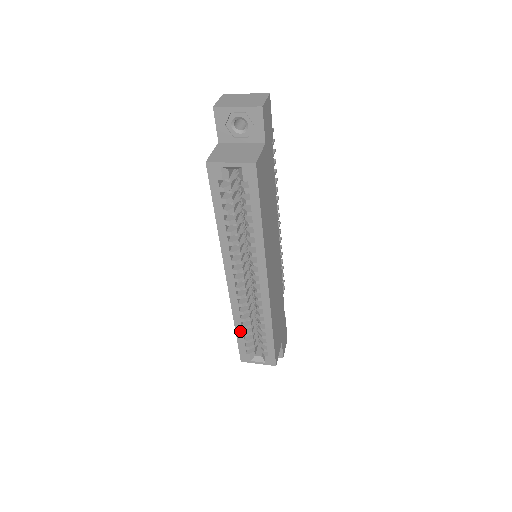
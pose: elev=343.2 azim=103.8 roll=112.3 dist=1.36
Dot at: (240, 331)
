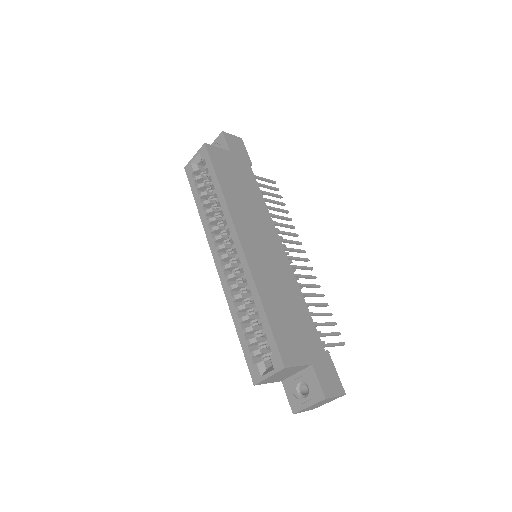
Dot at: (240, 328)
